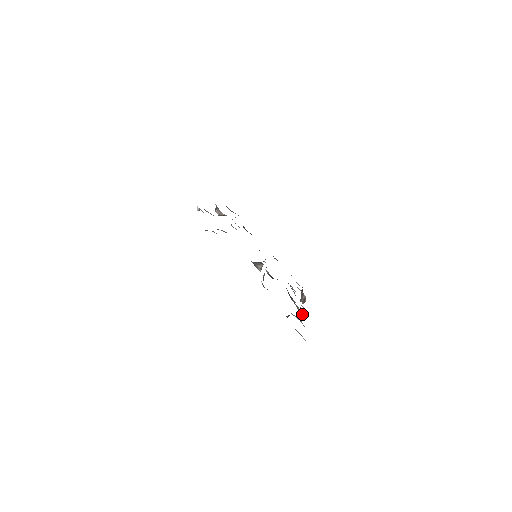
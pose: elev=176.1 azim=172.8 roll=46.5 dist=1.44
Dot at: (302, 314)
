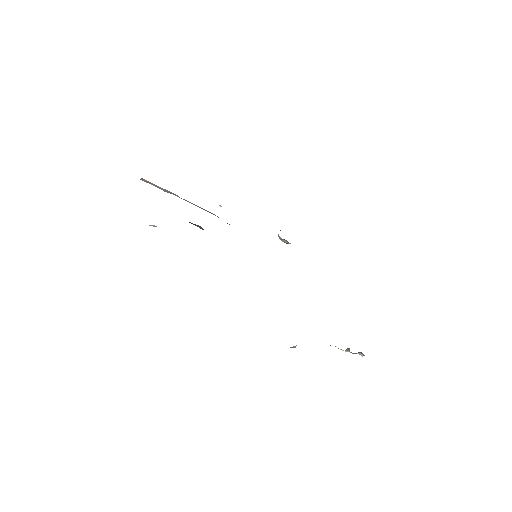
Dot at: occluded
